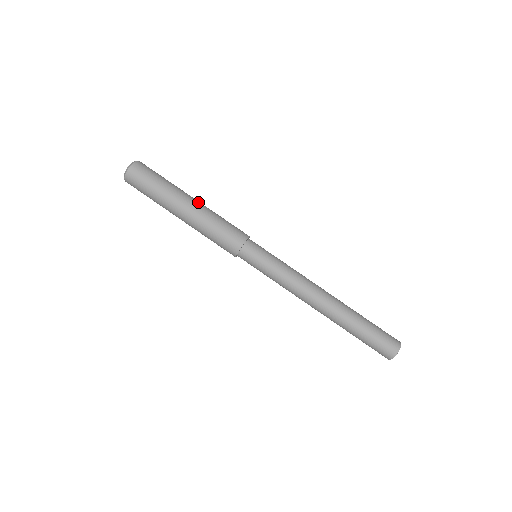
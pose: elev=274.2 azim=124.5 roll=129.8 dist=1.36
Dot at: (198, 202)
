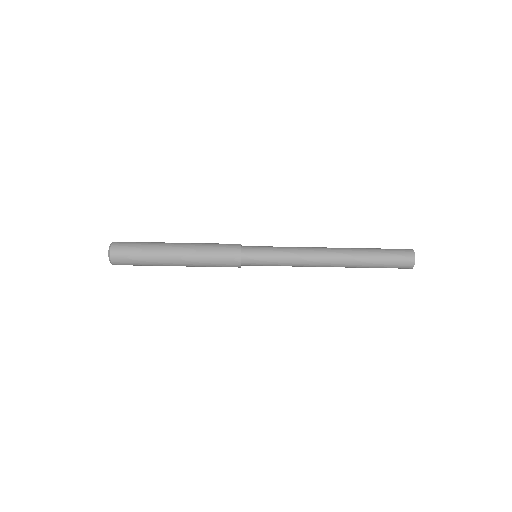
Dot at: (184, 243)
